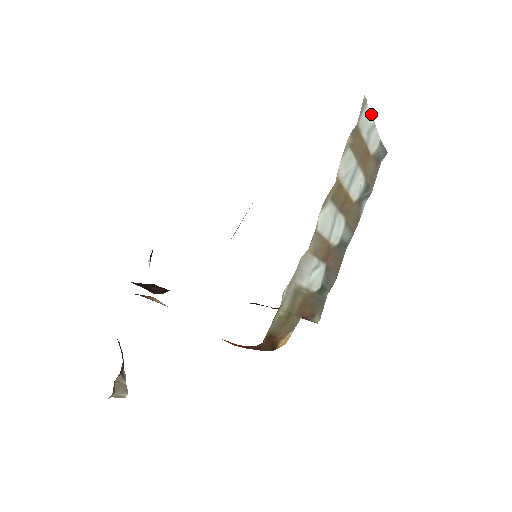
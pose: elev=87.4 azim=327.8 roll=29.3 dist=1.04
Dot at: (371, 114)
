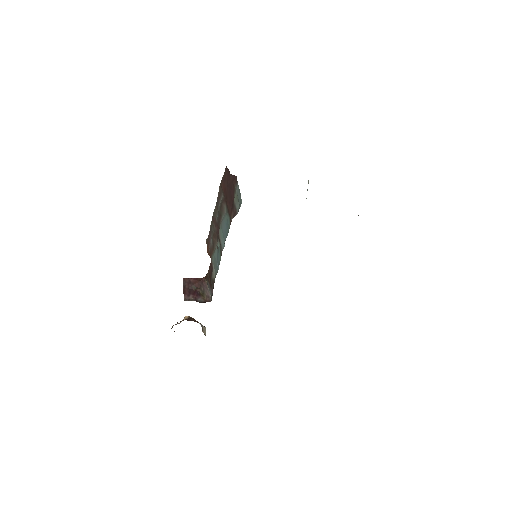
Dot at: occluded
